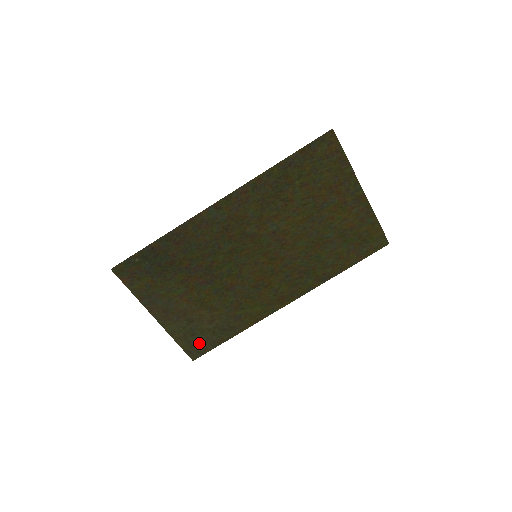
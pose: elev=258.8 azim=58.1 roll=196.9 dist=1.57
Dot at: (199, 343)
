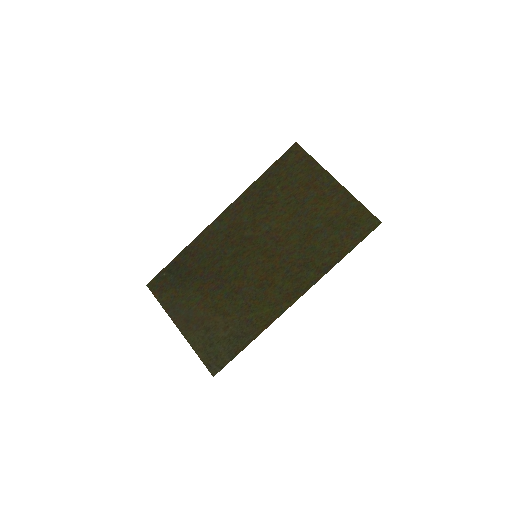
Dot at: (217, 355)
